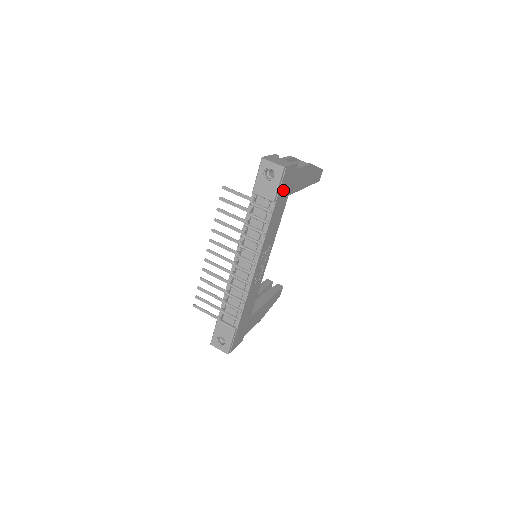
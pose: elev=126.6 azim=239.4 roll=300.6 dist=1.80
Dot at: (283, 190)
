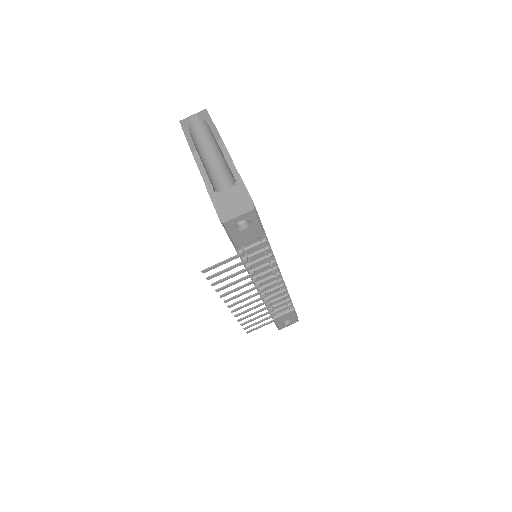
Dot at: occluded
